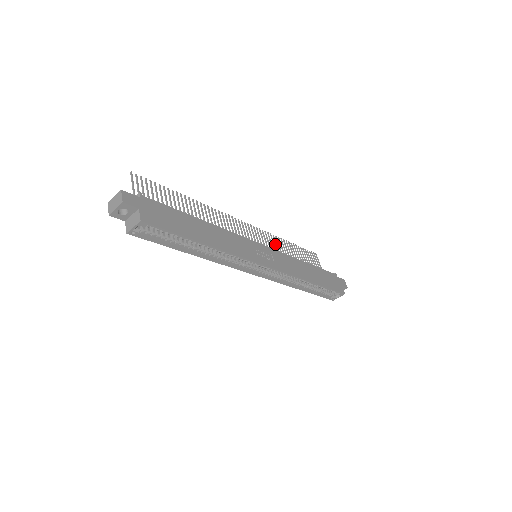
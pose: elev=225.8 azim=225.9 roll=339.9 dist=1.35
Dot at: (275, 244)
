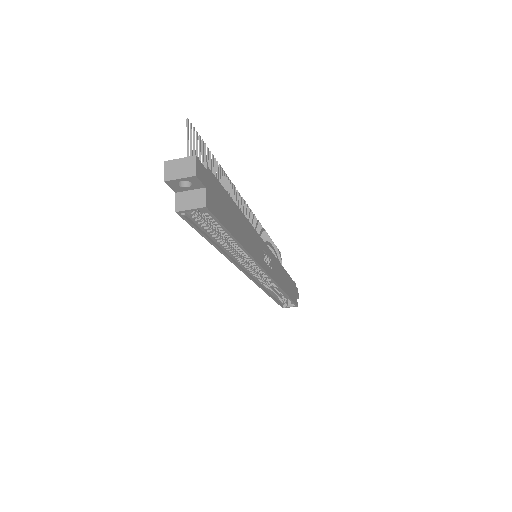
Dot at: (263, 239)
